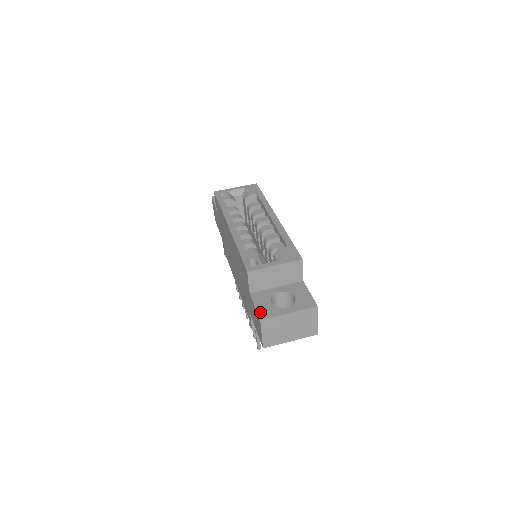
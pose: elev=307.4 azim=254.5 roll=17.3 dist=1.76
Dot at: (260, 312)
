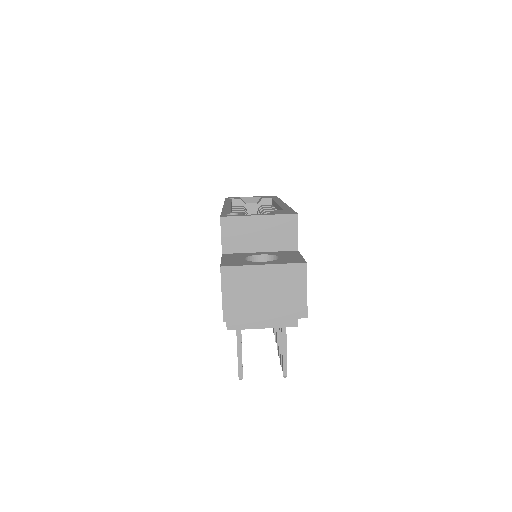
Dot at: (225, 262)
